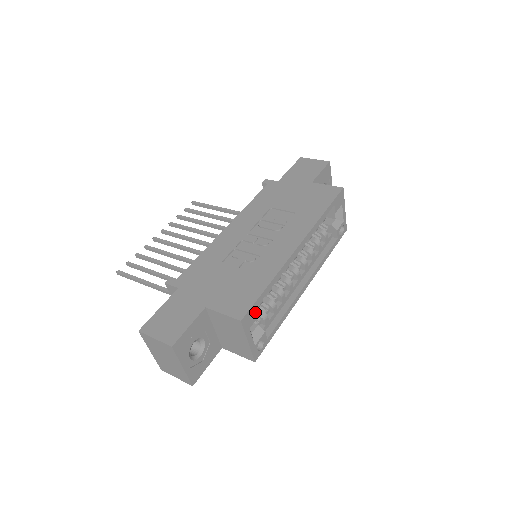
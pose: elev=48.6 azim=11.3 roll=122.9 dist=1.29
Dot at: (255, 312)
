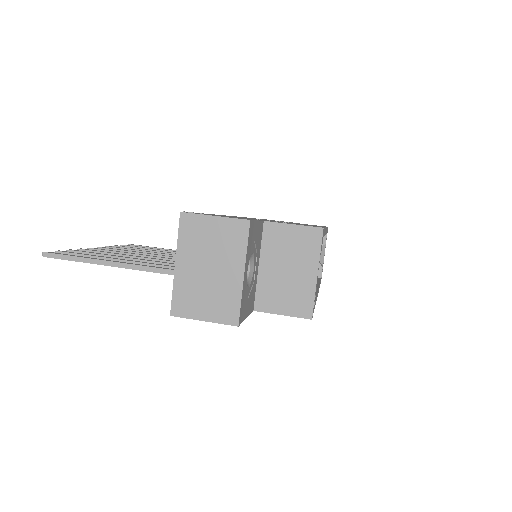
Dot at: (322, 241)
